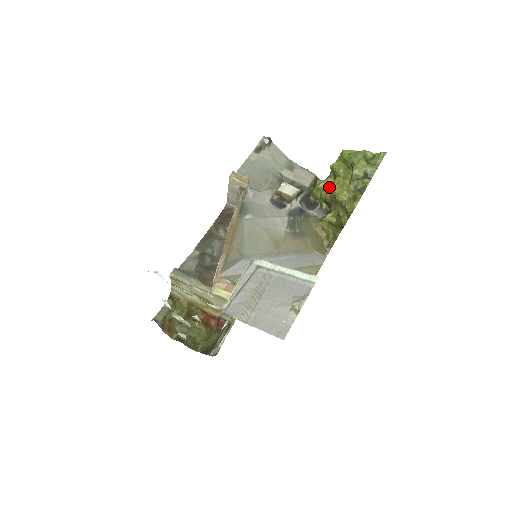
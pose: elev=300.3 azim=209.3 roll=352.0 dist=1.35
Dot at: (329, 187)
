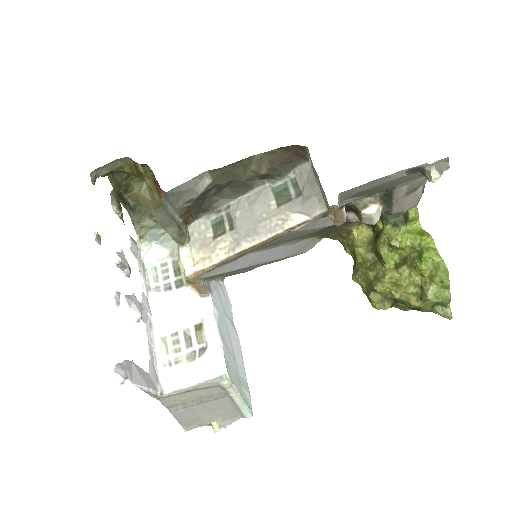
Dot at: (397, 250)
